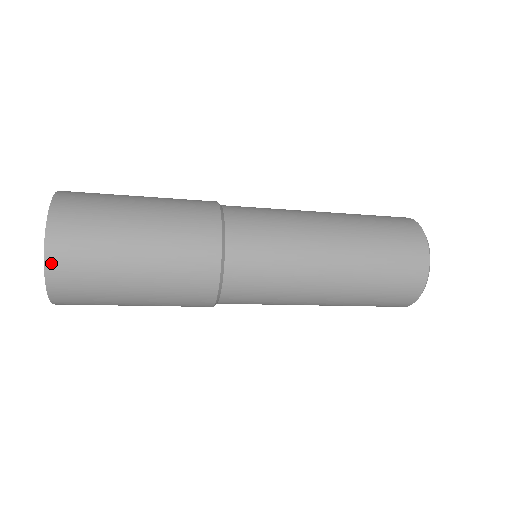
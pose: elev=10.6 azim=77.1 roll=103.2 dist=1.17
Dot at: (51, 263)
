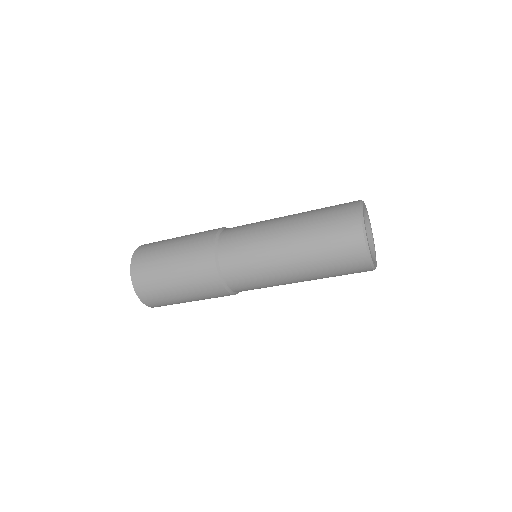
Dot at: (135, 256)
